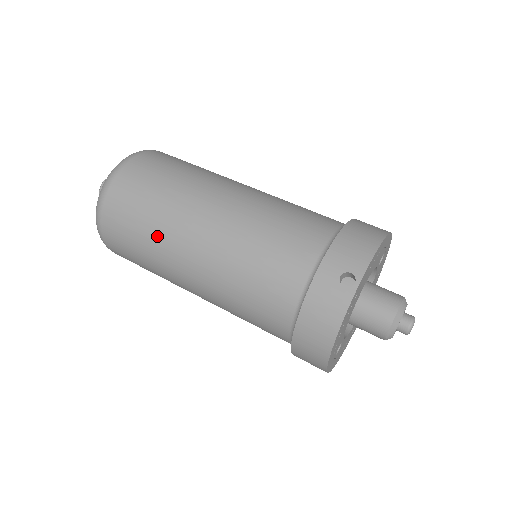
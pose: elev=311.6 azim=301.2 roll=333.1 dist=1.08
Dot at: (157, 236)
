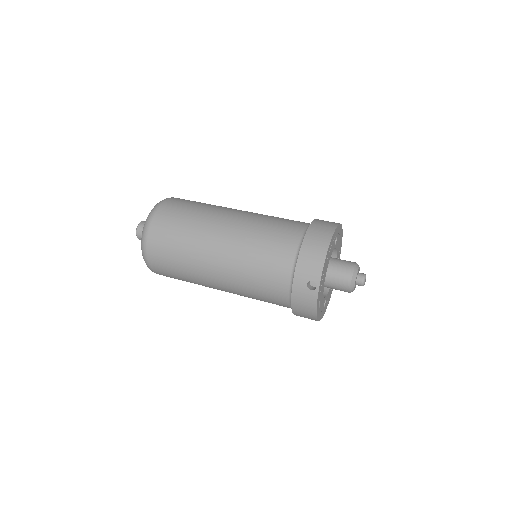
Dot at: (191, 274)
